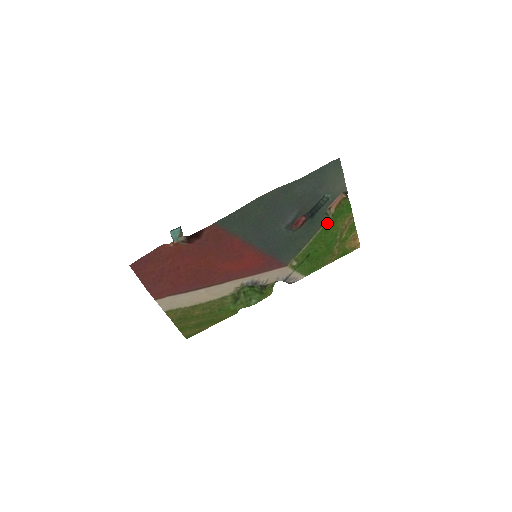
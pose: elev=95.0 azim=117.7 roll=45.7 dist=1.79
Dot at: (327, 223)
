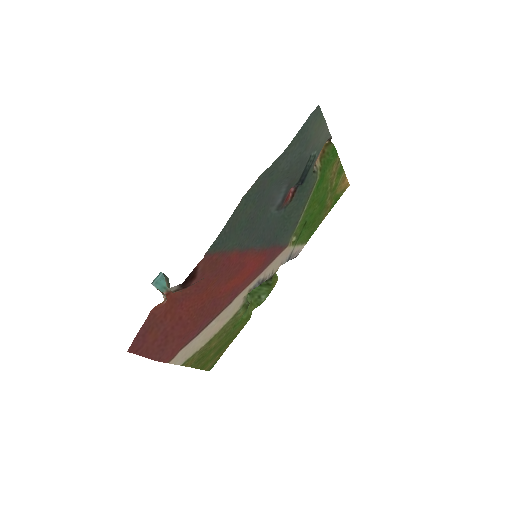
Dot at: (317, 181)
